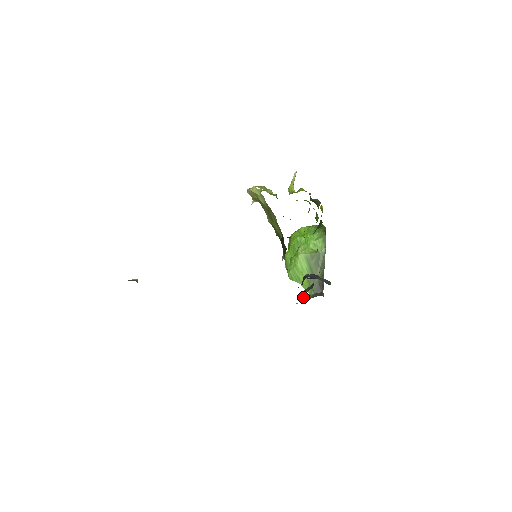
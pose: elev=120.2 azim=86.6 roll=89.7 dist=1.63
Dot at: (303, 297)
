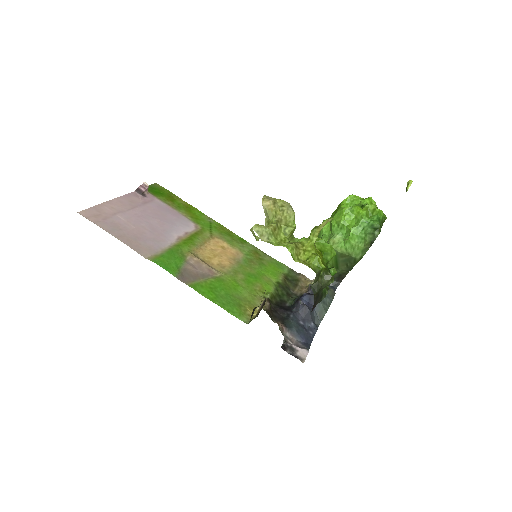
Dot at: (306, 289)
